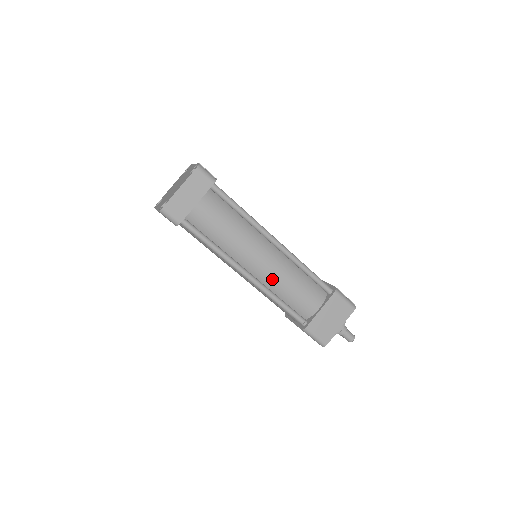
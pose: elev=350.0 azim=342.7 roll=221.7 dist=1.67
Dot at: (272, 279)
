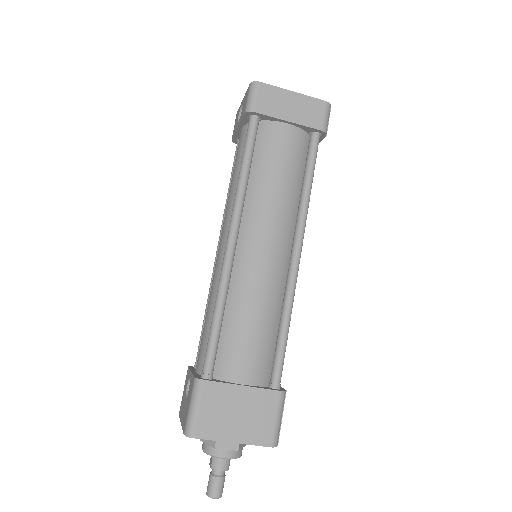
Dot at: (246, 280)
